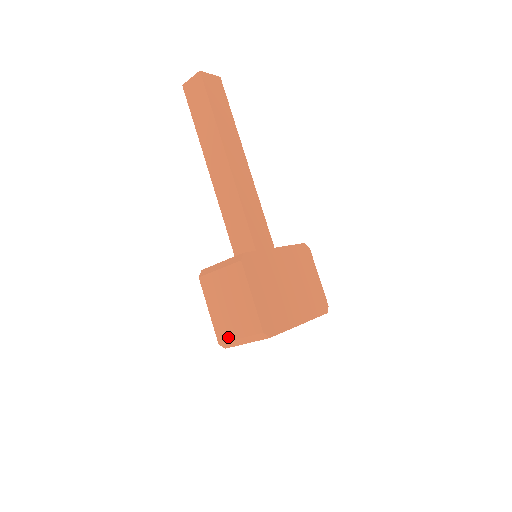
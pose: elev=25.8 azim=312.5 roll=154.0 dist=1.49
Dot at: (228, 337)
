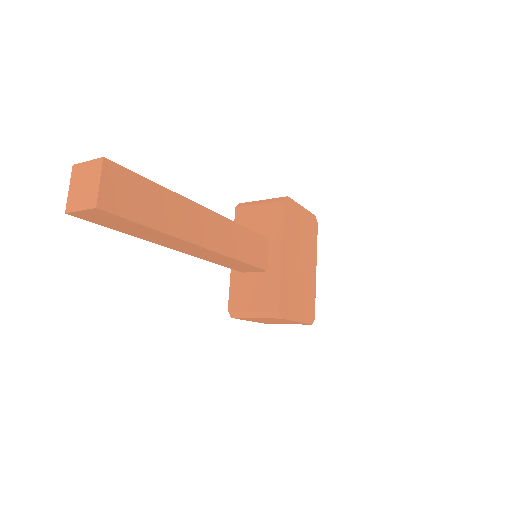
Dot at: occluded
